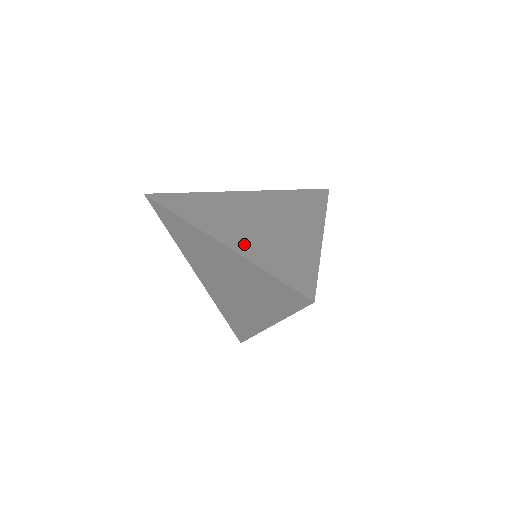
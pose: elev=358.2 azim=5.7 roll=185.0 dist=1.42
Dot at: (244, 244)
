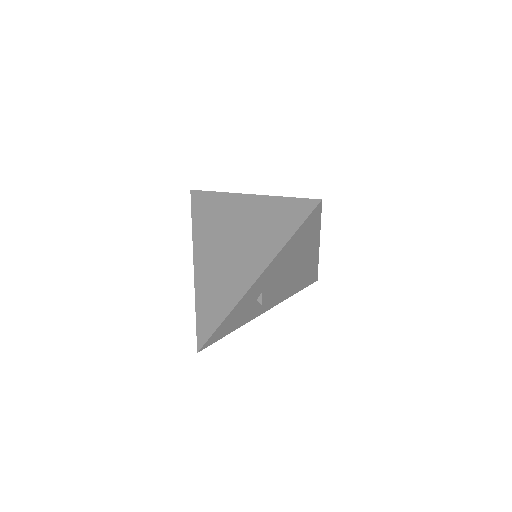
Dot at: occluded
